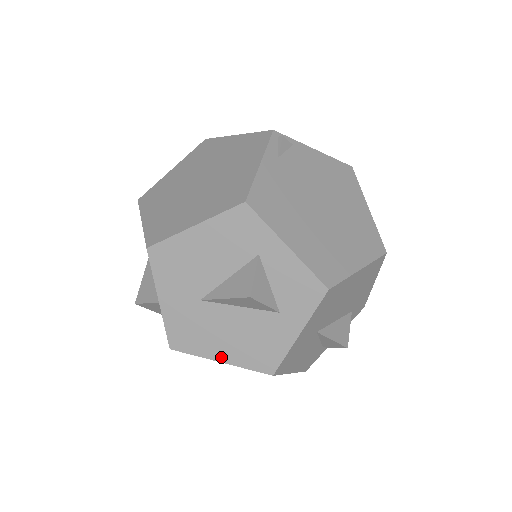
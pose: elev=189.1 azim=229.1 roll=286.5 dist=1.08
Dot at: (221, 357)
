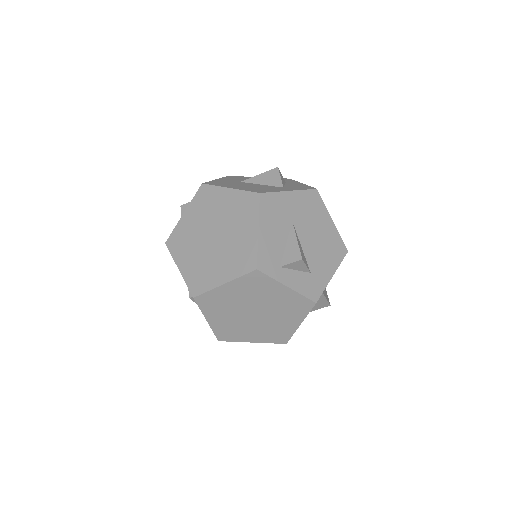
Dot at: (232, 188)
